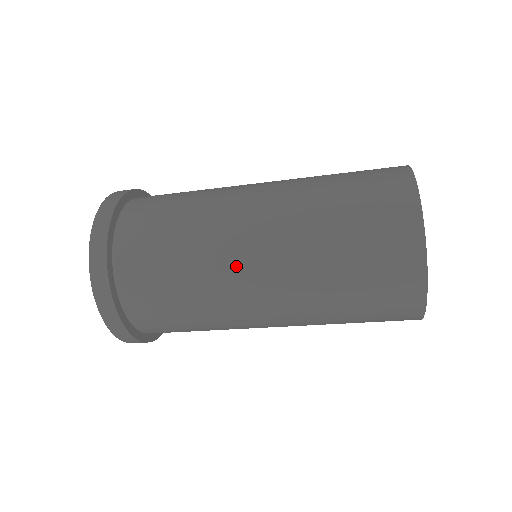
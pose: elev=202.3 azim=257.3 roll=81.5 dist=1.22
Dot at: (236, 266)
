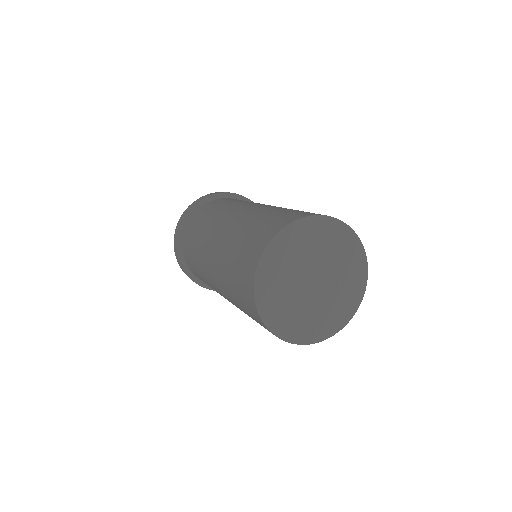
Dot at: (218, 292)
